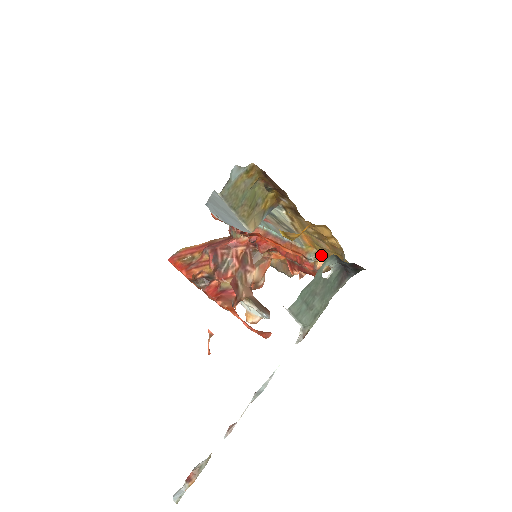
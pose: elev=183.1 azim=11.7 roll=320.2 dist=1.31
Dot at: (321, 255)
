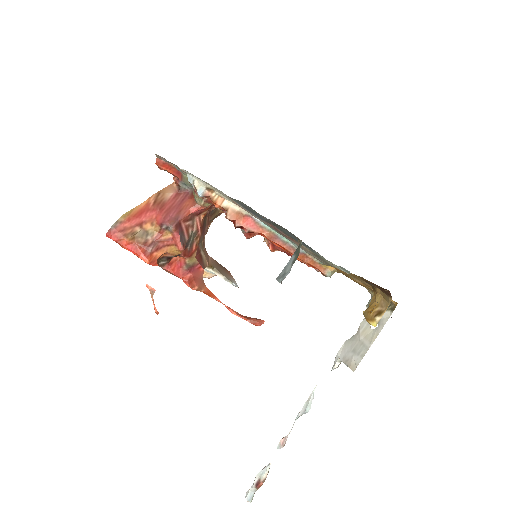
Dot at: (337, 271)
